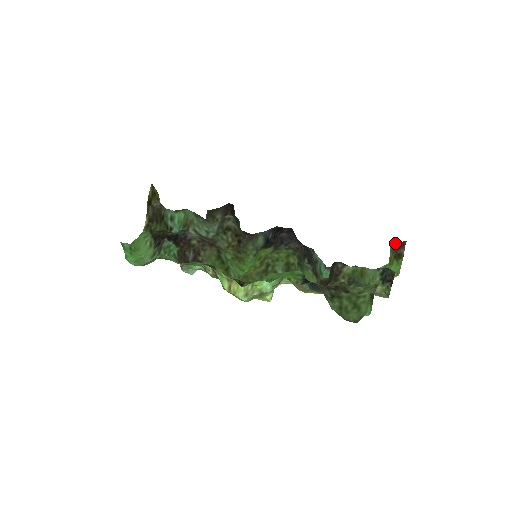
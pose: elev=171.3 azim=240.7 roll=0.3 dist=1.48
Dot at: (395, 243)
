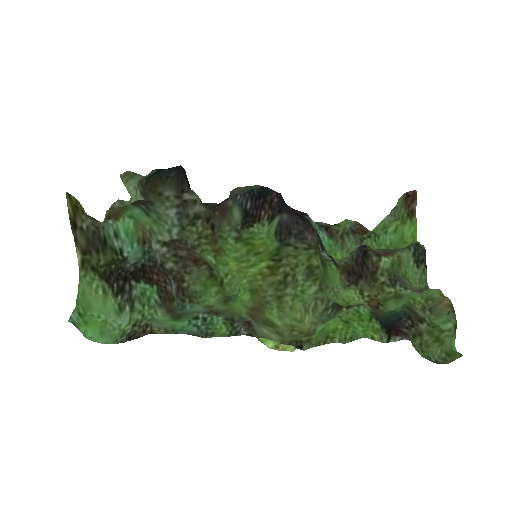
Dot at: (404, 194)
